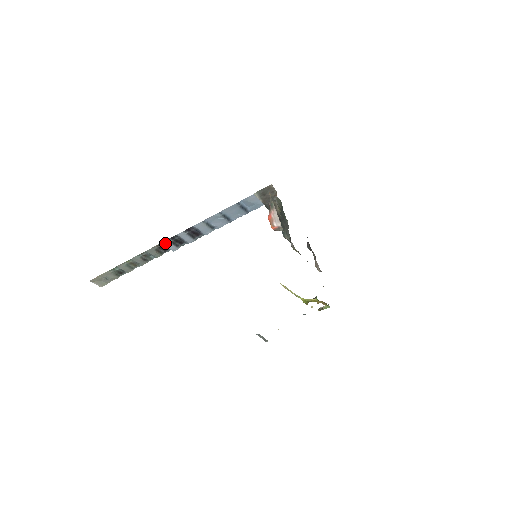
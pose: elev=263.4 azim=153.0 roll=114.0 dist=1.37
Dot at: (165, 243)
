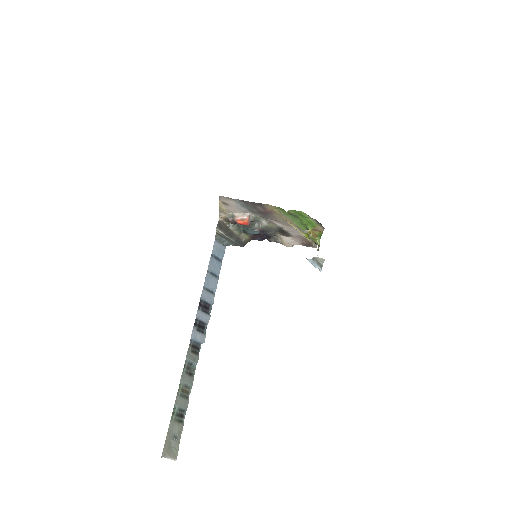
Dot at: (194, 335)
